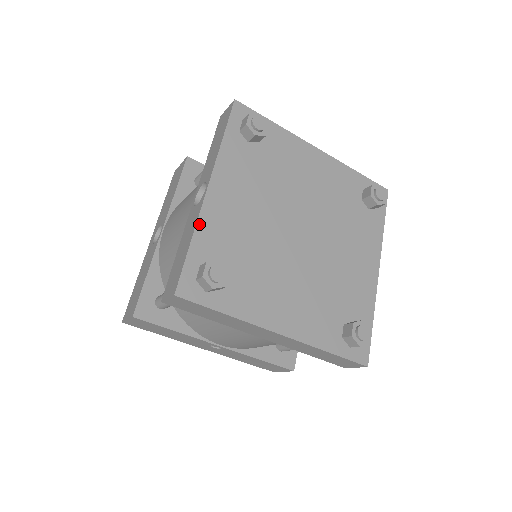
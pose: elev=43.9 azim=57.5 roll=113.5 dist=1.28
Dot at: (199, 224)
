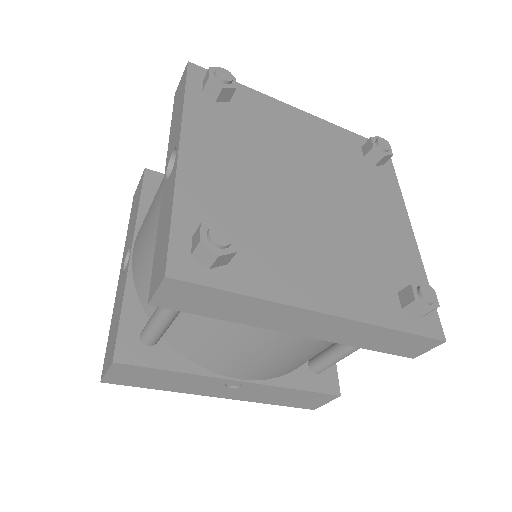
Dot at: (178, 188)
